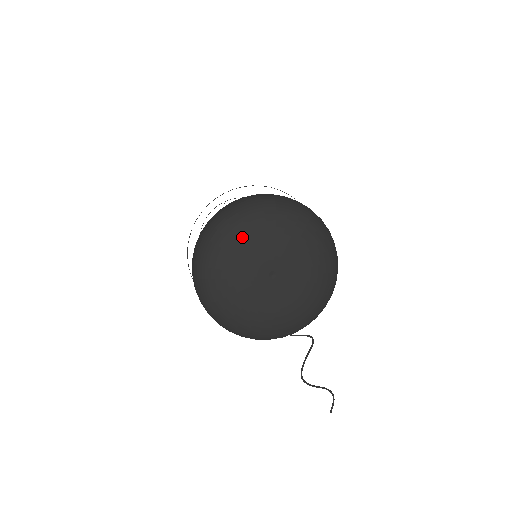
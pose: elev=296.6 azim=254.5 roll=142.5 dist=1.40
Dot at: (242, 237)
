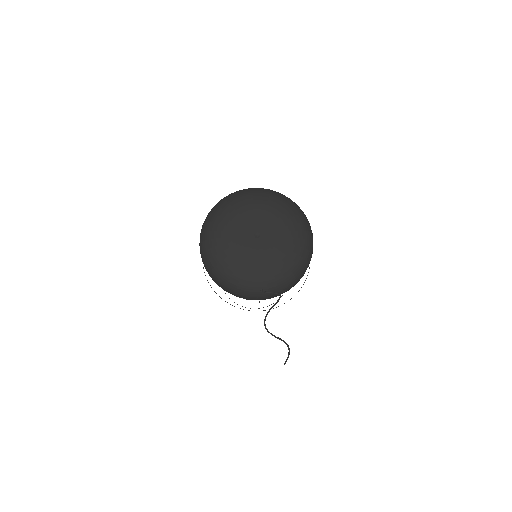
Dot at: (241, 205)
